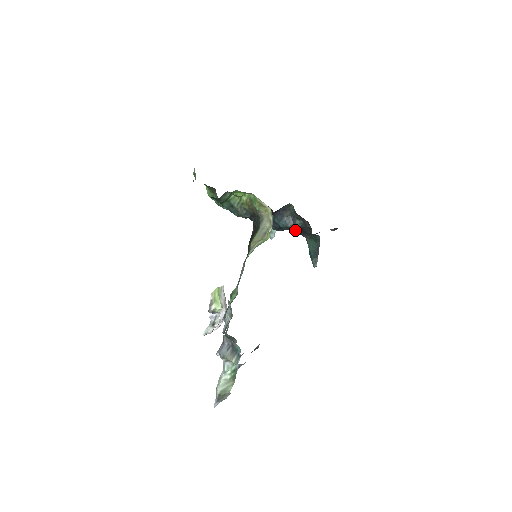
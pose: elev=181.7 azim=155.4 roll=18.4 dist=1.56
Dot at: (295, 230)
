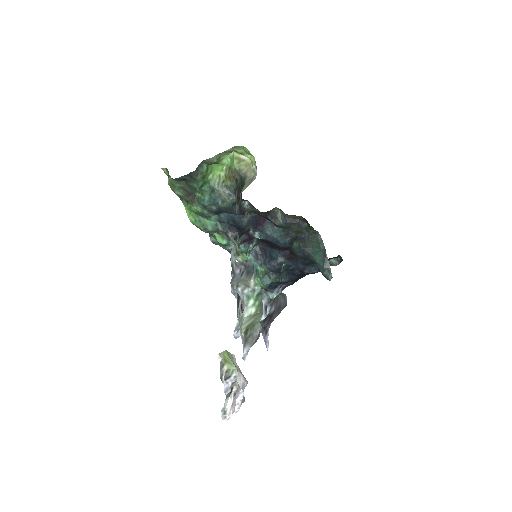
Dot at: (293, 247)
